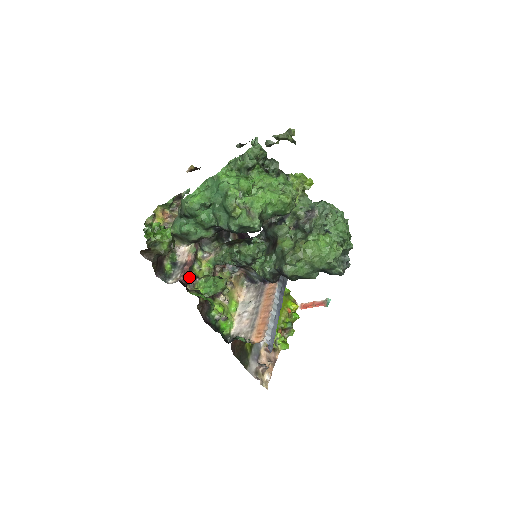
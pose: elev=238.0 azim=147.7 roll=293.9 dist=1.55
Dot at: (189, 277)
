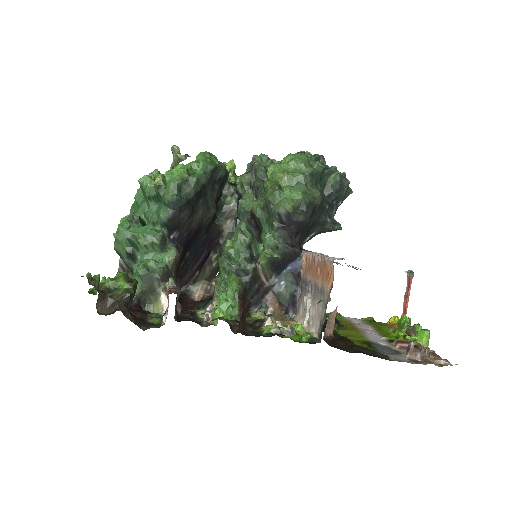
Dot at: occluded
